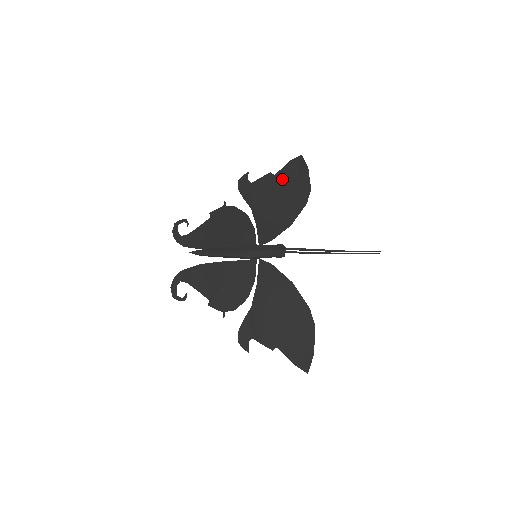
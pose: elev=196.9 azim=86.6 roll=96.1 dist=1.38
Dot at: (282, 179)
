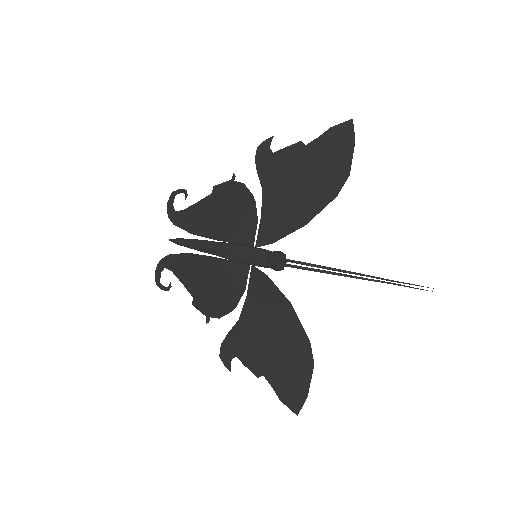
Dot at: (314, 153)
